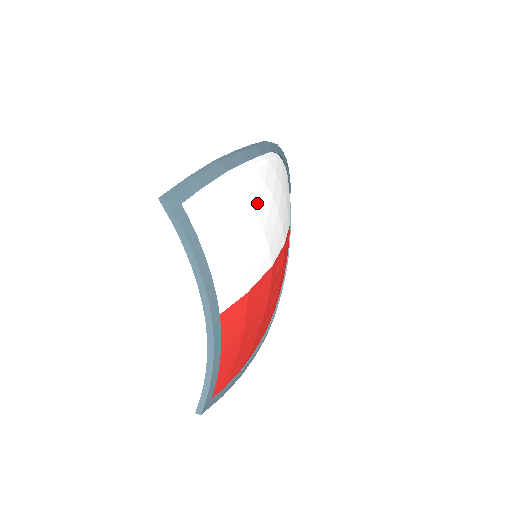
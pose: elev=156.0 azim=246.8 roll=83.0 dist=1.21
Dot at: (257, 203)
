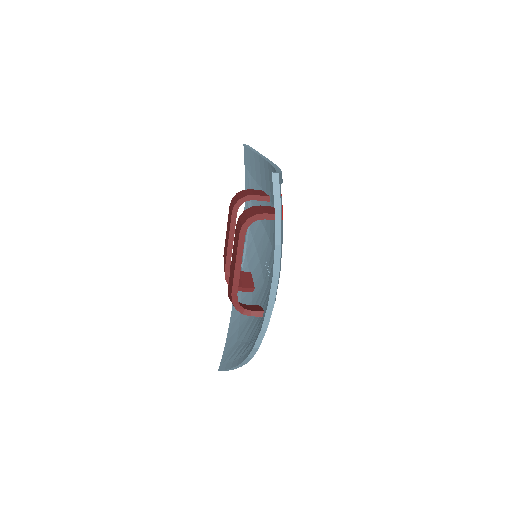
Dot at: occluded
